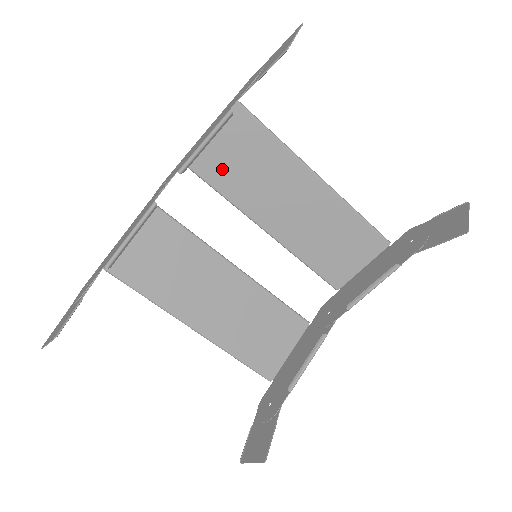
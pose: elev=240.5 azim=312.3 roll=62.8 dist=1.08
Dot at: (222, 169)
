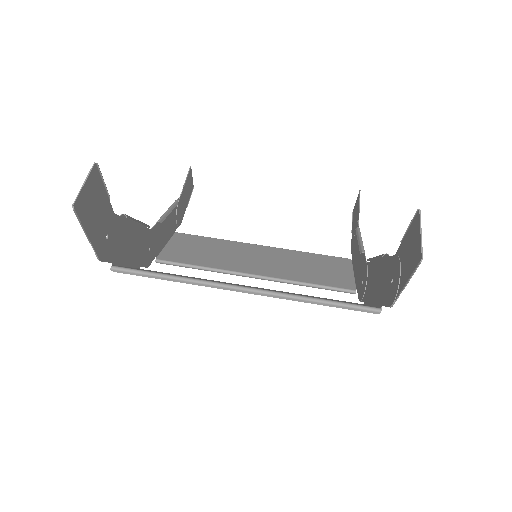
Dot at: (190, 256)
